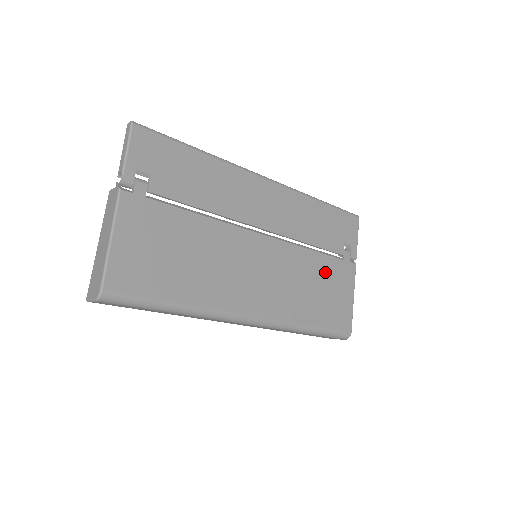
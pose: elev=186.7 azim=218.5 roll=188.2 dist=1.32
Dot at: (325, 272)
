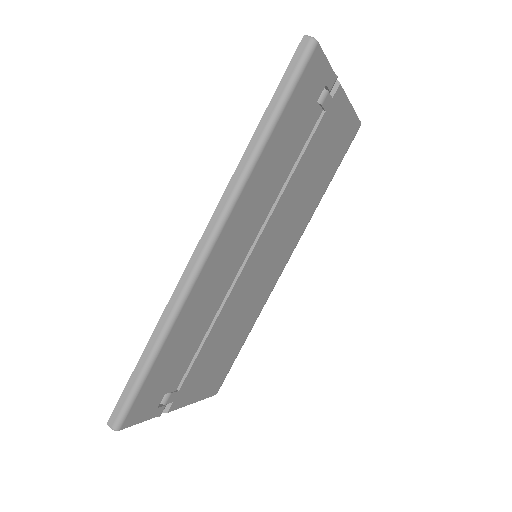
Dot at: (314, 155)
